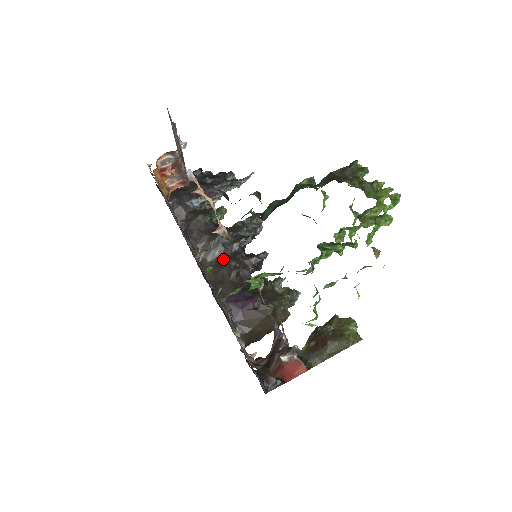
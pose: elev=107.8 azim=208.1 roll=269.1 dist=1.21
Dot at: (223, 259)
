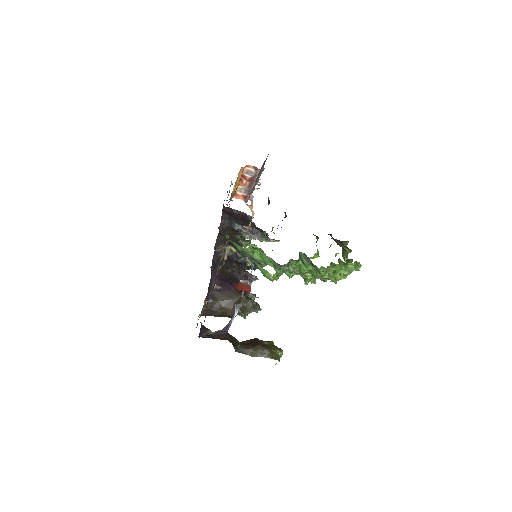
Dot at: (230, 259)
